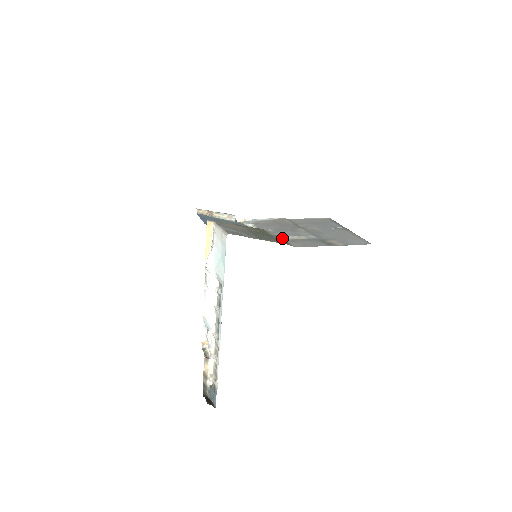
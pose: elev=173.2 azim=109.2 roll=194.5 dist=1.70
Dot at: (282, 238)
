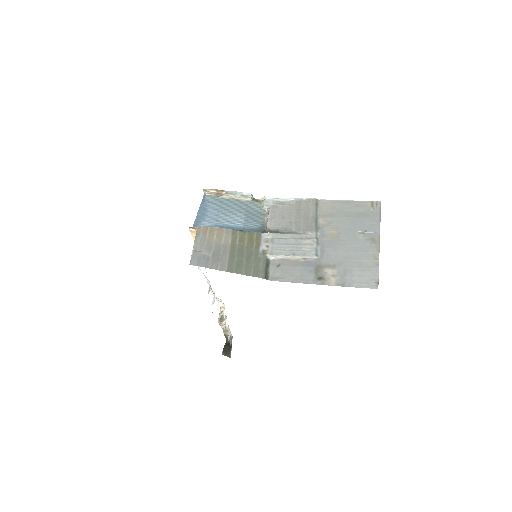
Dot at: (269, 257)
